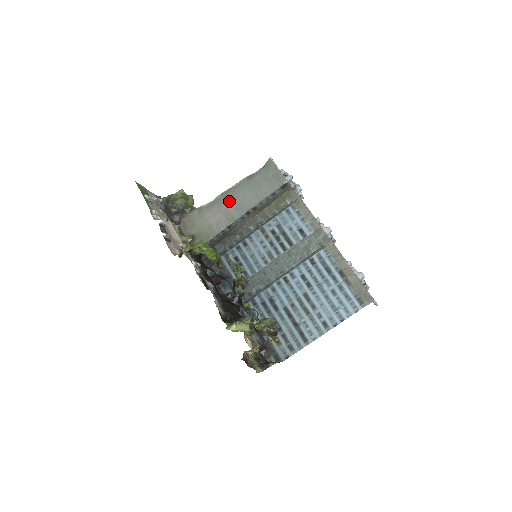
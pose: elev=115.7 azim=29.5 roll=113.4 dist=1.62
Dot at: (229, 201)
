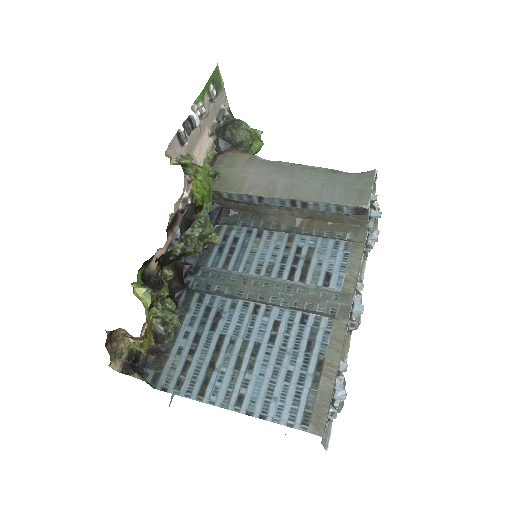
Dot at: (288, 174)
